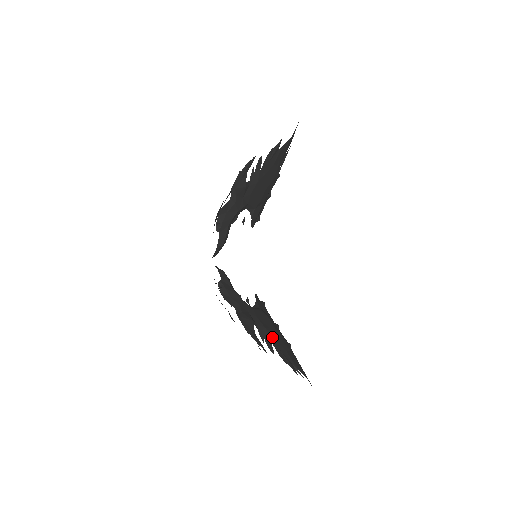
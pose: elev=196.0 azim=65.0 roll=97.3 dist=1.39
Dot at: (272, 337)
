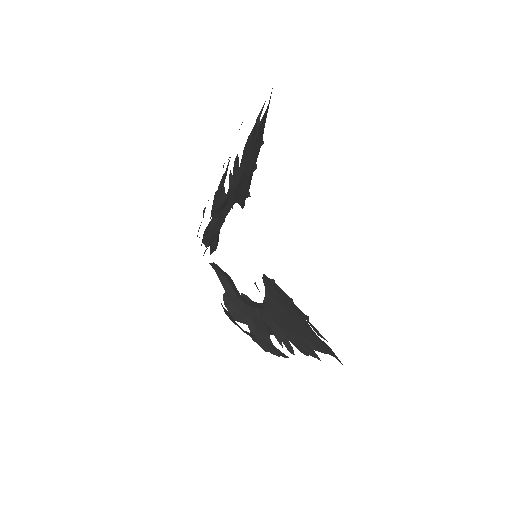
Dot at: (289, 333)
